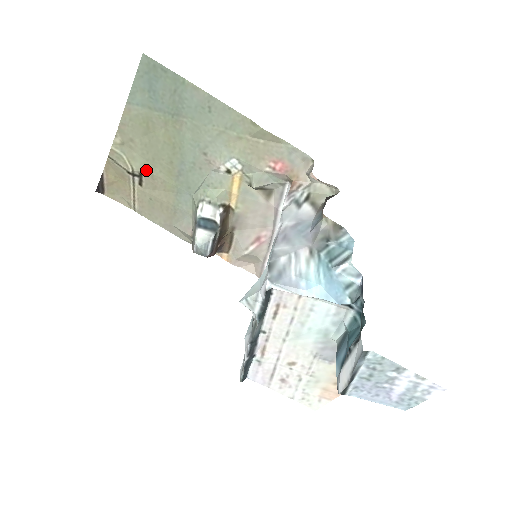
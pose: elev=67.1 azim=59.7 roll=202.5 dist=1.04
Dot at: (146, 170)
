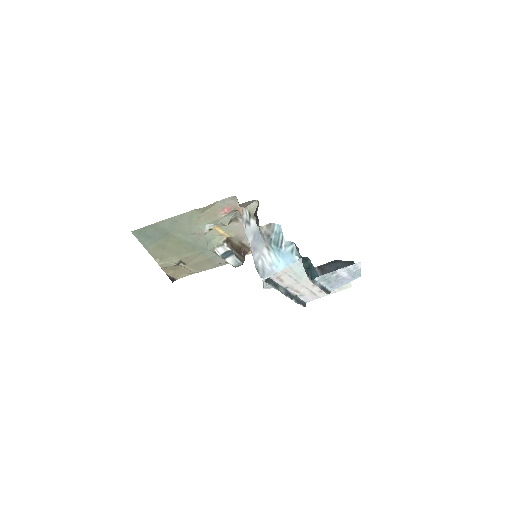
Dot at: (180, 259)
